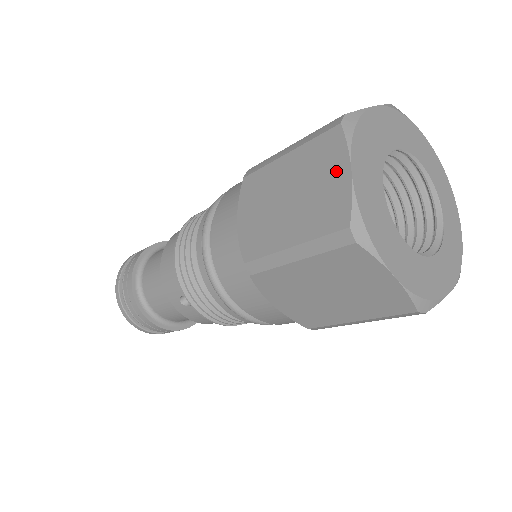
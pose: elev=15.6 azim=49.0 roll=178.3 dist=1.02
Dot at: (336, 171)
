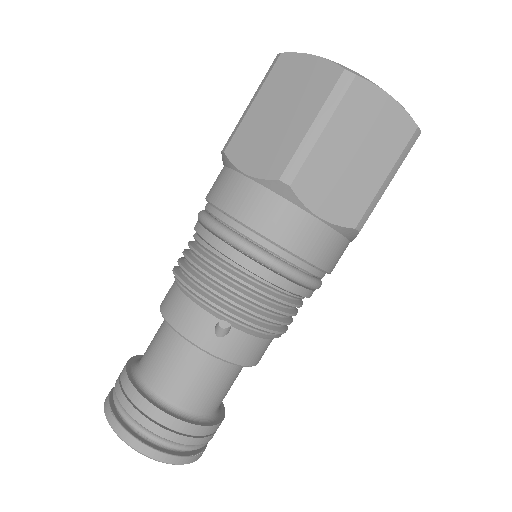
Dot at: (303, 66)
